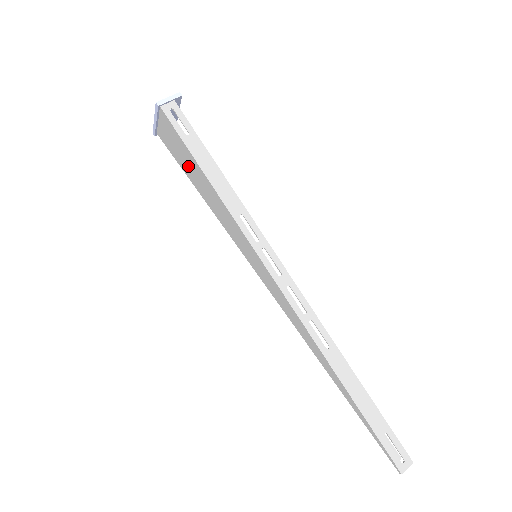
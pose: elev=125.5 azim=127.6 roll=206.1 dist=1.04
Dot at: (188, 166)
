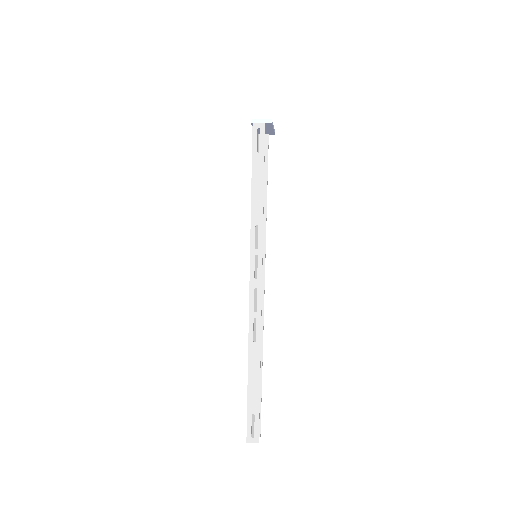
Dot at: occluded
